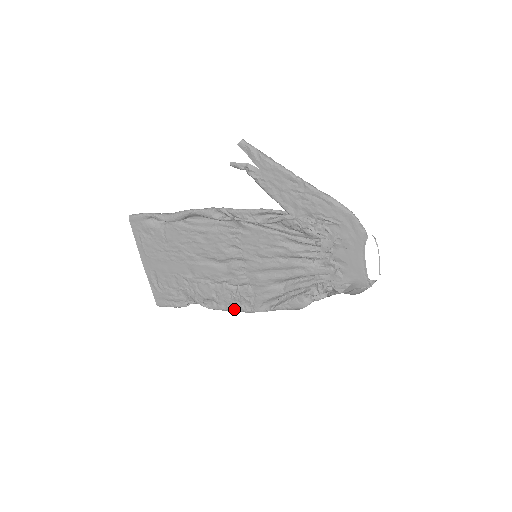
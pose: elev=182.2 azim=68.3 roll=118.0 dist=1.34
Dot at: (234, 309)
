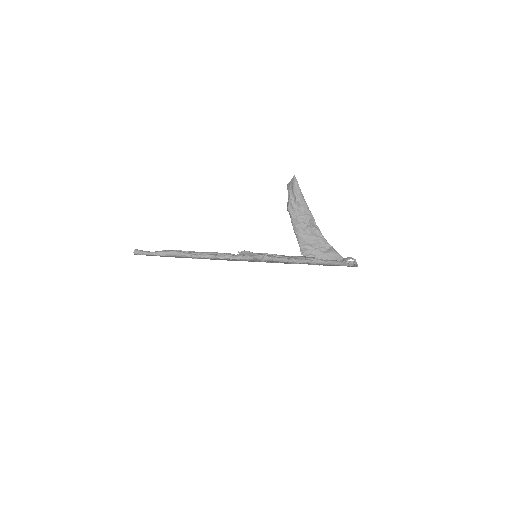
Dot at: occluded
